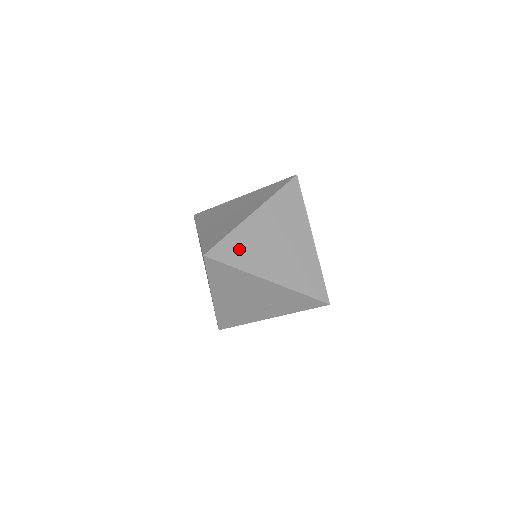
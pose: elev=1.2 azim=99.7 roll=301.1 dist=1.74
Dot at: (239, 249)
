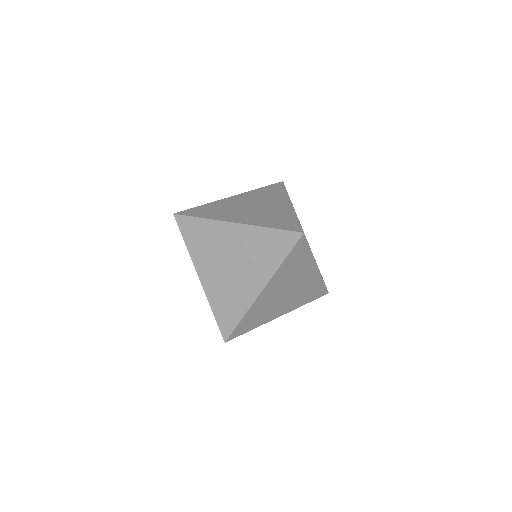
Dot at: (209, 210)
